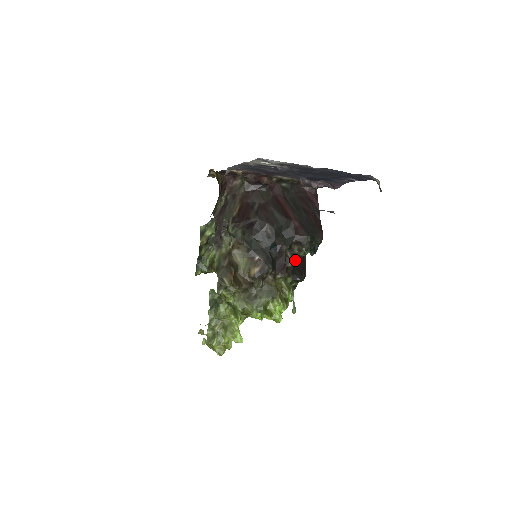
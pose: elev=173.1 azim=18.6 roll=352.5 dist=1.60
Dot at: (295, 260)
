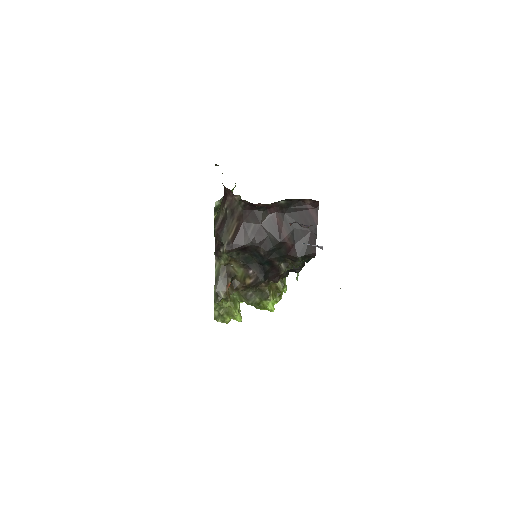
Dot at: (289, 268)
